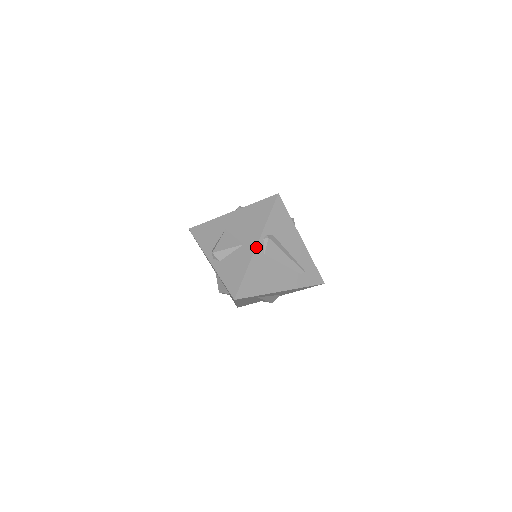
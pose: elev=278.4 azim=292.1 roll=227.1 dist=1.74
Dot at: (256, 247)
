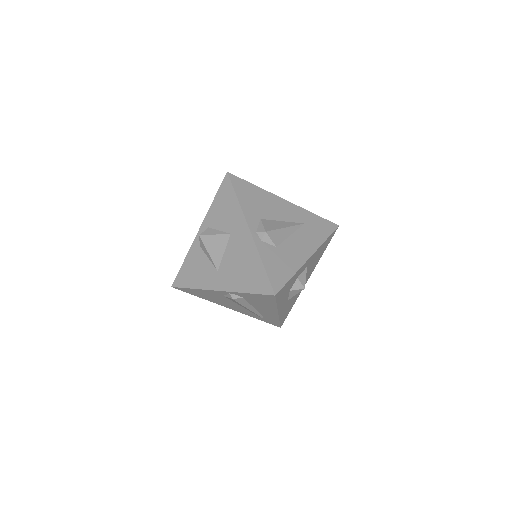
Dot at: (217, 290)
